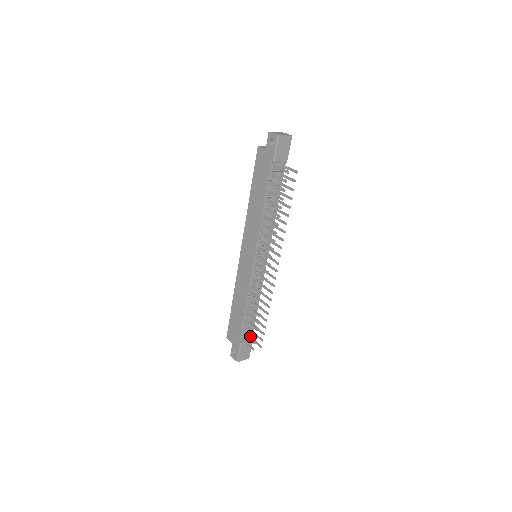
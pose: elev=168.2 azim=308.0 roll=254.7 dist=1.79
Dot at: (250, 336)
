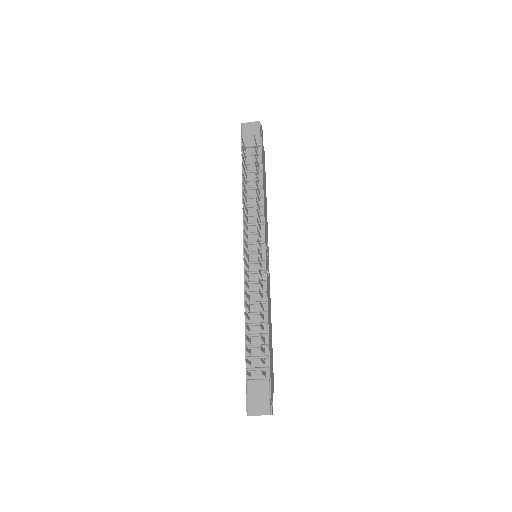
Dot at: occluded
